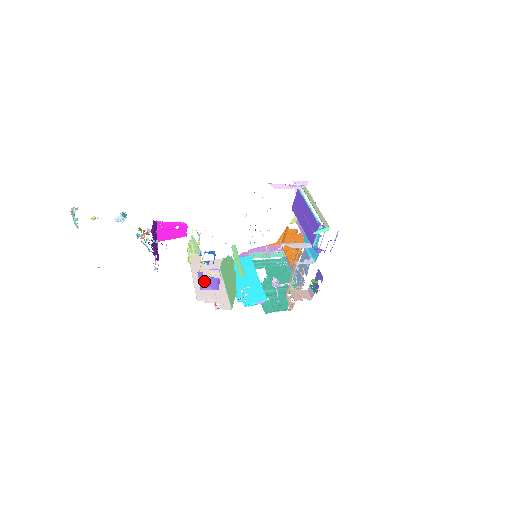
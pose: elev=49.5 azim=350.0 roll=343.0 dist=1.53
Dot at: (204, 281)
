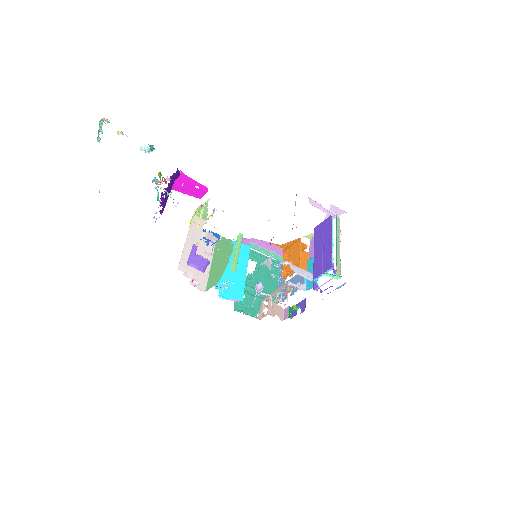
Dot at: (194, 257)
